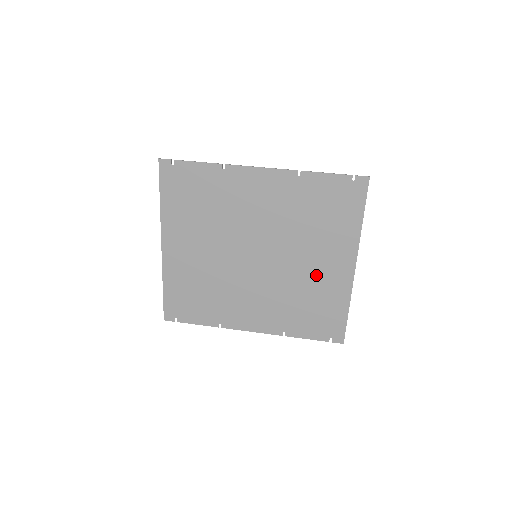
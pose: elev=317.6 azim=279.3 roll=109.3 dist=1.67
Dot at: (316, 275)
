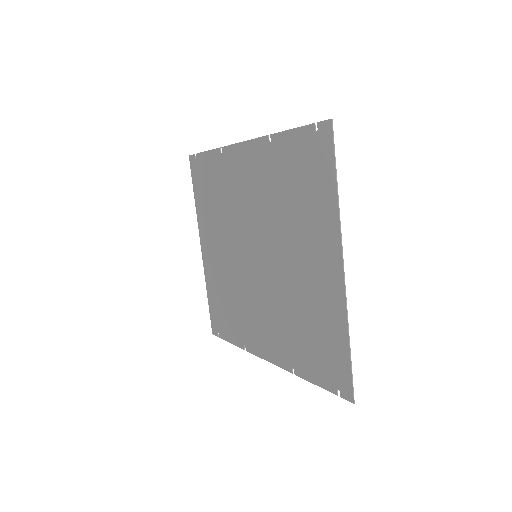
Dot at: (307, 282)
